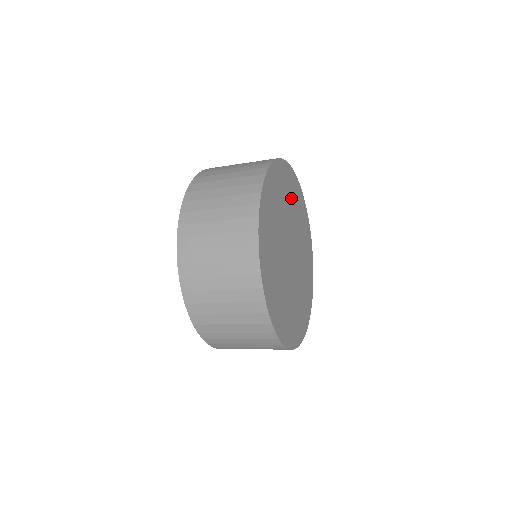
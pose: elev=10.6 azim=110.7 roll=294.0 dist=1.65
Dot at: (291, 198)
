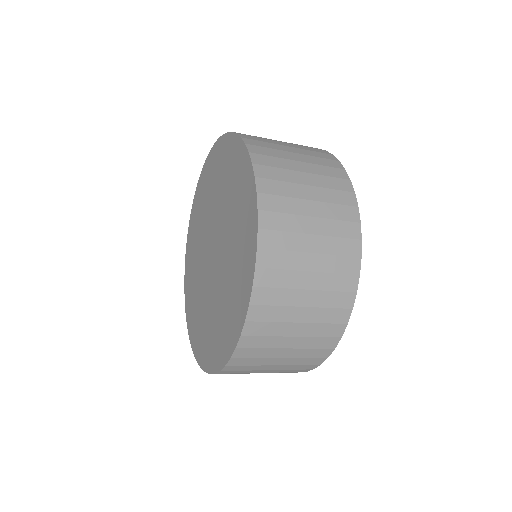
Dot at: occluded
